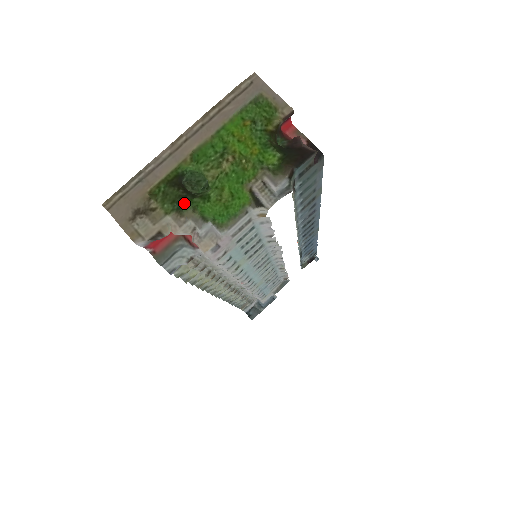
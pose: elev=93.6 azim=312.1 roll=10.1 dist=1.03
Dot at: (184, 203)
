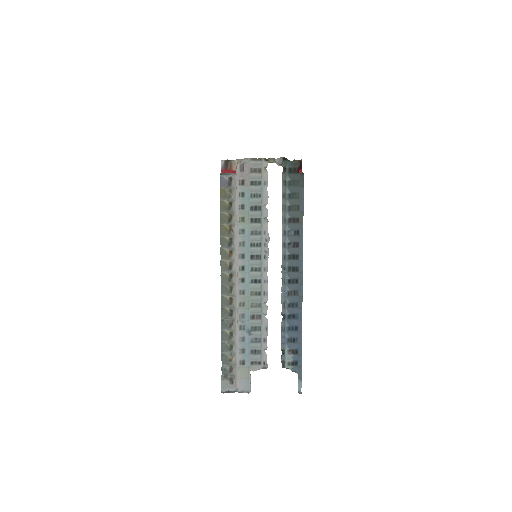
Dot at: occluded
